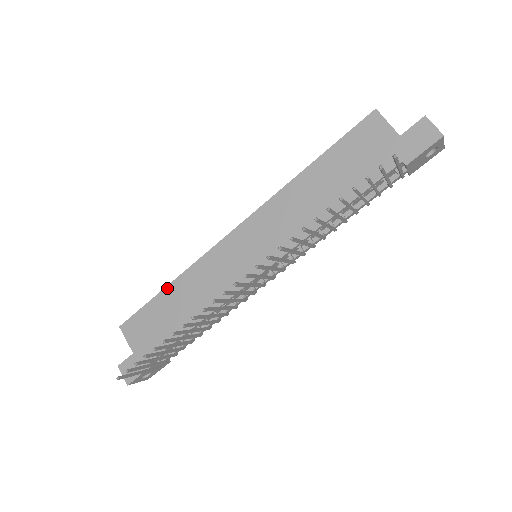
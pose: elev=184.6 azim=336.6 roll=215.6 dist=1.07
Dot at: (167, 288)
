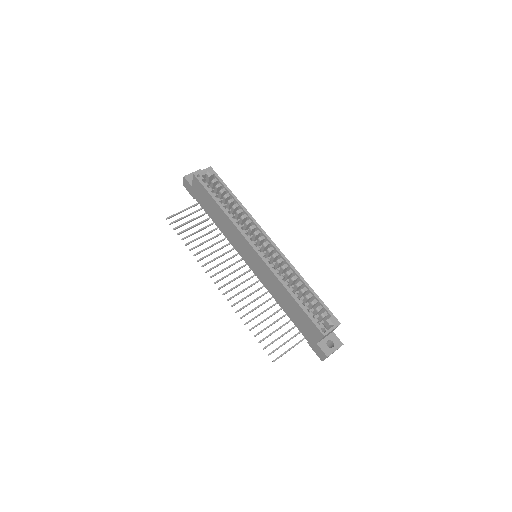
Dot at: (219, 206)
